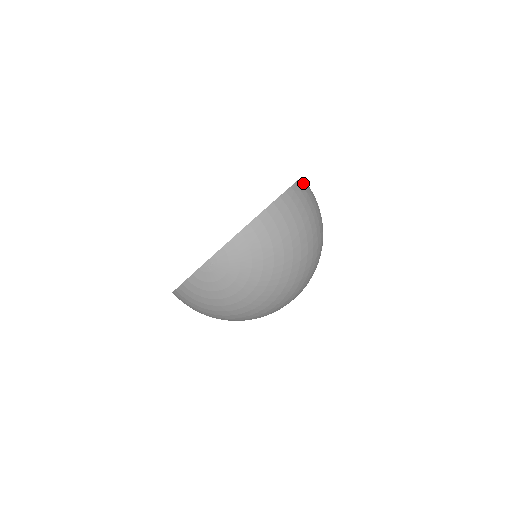
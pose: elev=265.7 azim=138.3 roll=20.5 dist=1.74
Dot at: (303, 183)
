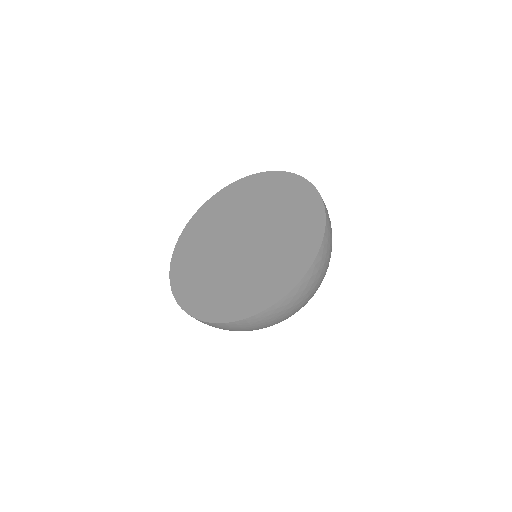
Dot at: (319, 258)
